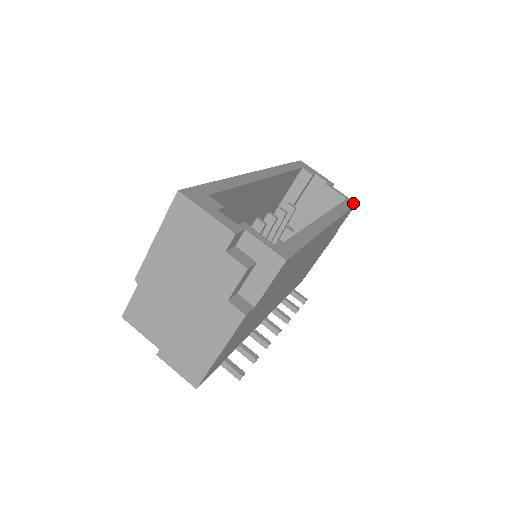
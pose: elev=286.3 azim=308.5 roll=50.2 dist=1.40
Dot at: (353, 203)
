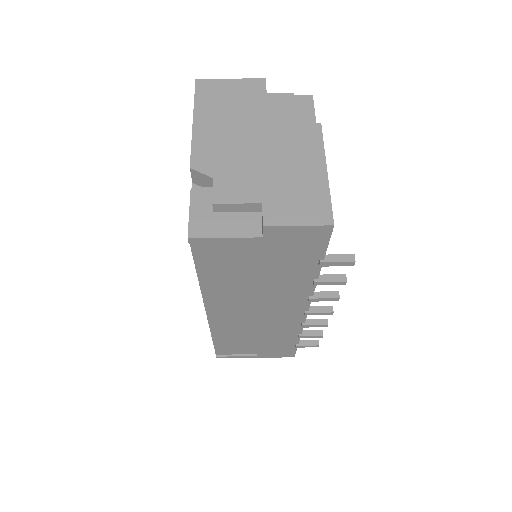
Dot at: occluded
